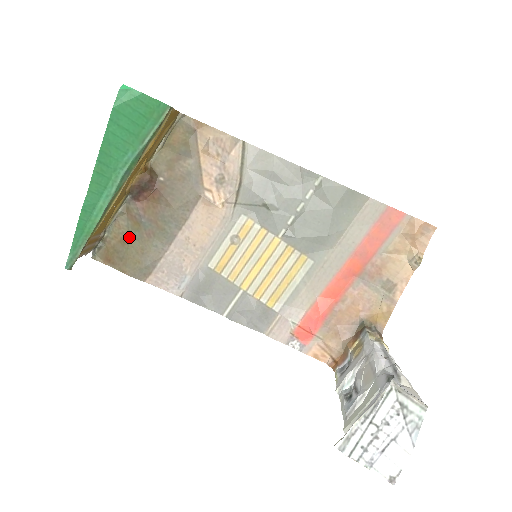
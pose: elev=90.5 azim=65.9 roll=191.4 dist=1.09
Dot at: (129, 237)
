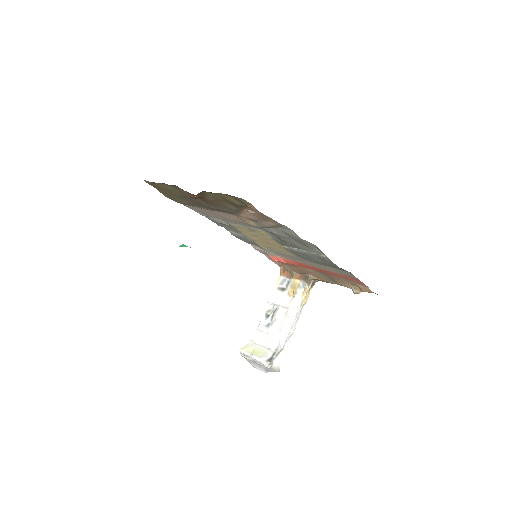
Dot at: (173, 193)
